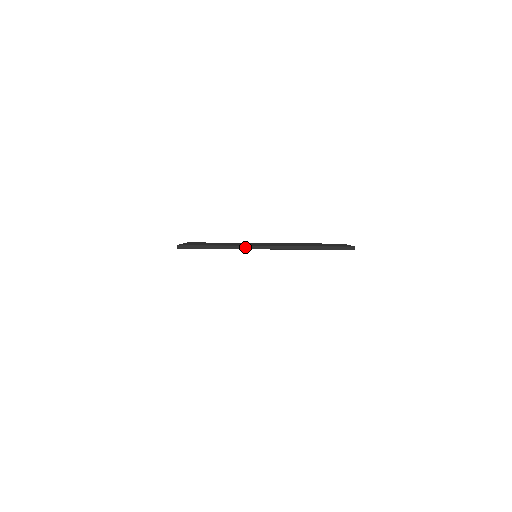
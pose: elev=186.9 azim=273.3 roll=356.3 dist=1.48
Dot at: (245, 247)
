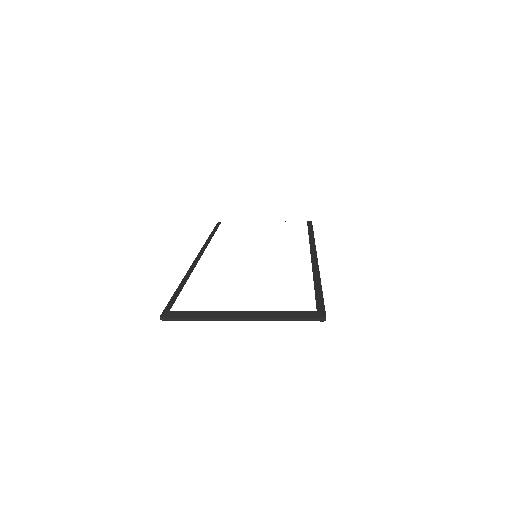
Dot at: (221, 319)
